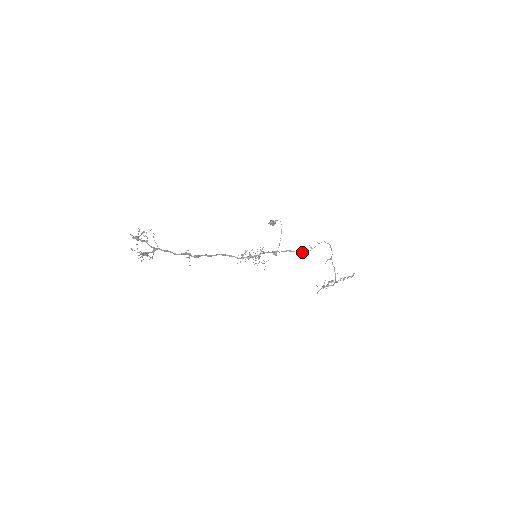
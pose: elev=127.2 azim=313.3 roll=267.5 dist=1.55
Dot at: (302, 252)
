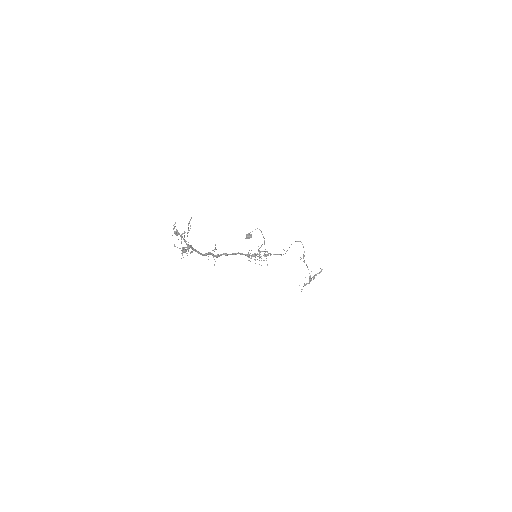
Dot at: occluded
